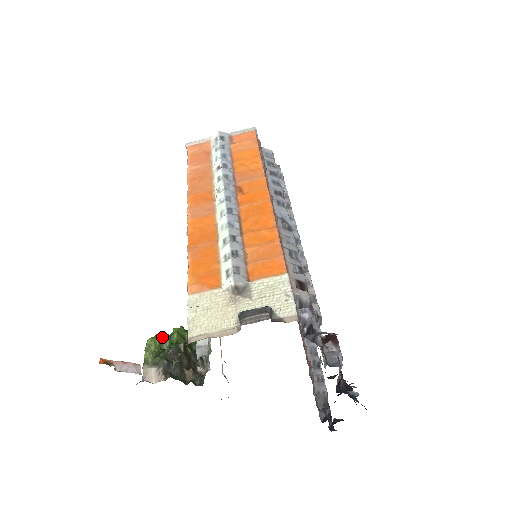
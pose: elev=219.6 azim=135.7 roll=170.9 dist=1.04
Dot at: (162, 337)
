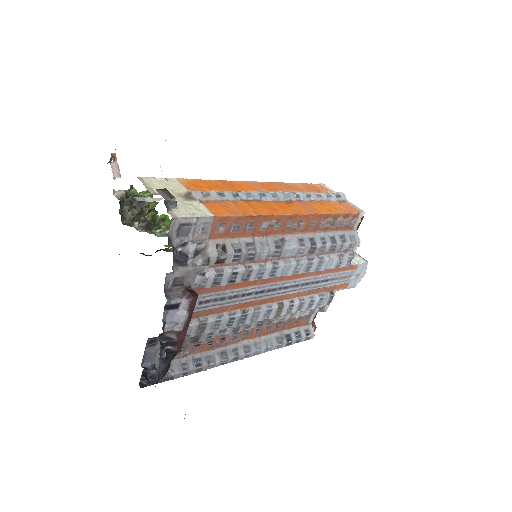
Dot at: (151, 197)
